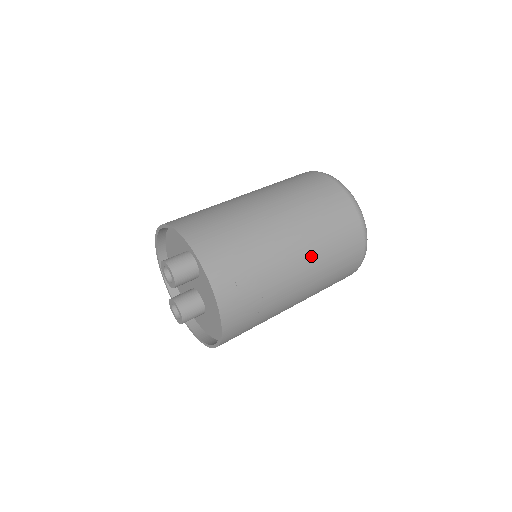
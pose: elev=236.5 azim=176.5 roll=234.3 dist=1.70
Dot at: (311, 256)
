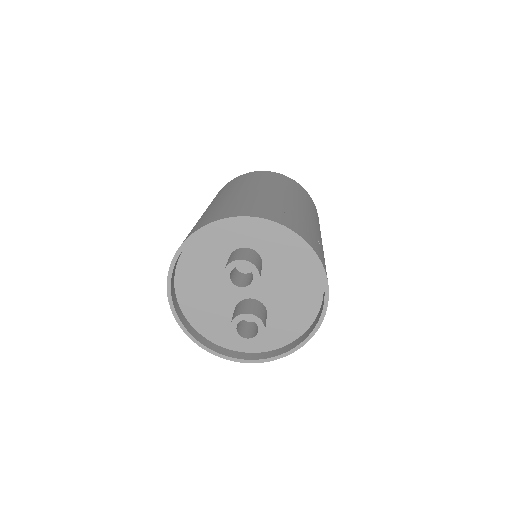
Dot at: occluded
